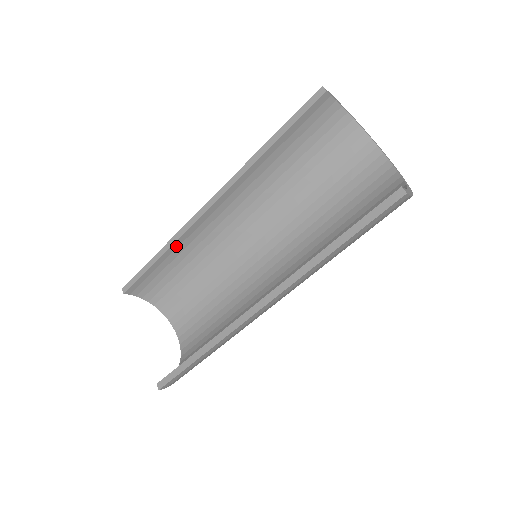
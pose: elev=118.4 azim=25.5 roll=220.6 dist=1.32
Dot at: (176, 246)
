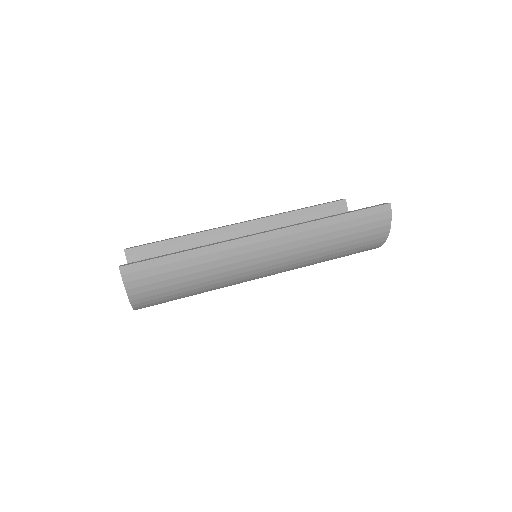
Dot at: (196, 238)
